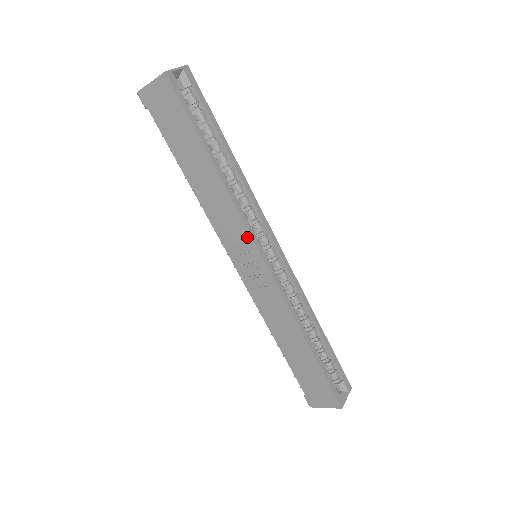
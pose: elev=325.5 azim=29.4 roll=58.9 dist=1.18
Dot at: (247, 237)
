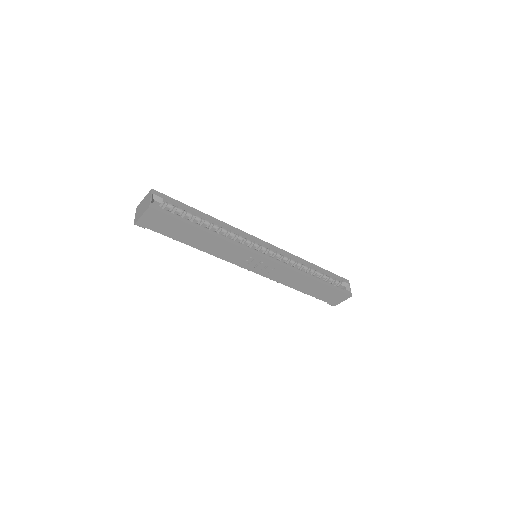
Dot at: (249, 253)
